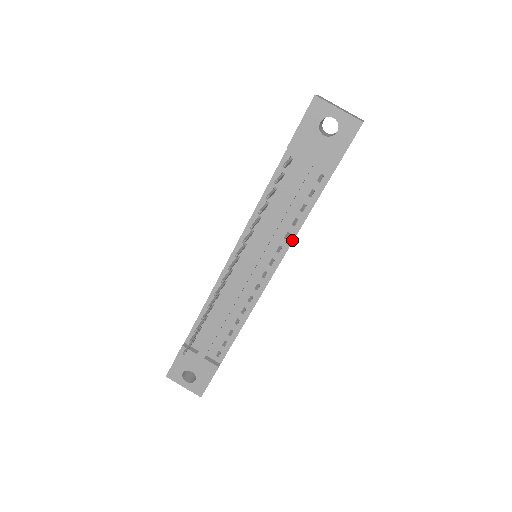
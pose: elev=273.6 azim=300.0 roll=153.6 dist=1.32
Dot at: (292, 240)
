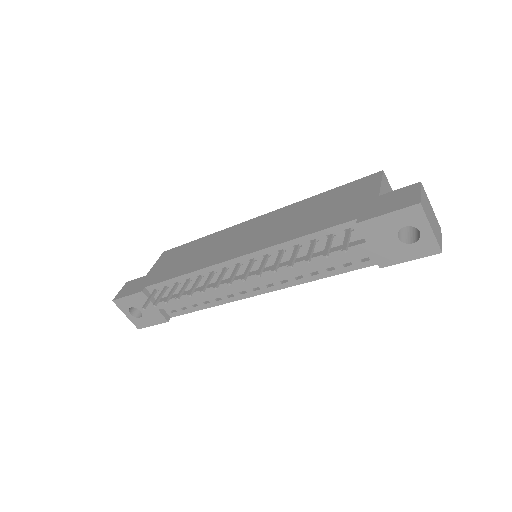
Dot at: (301, 283)
